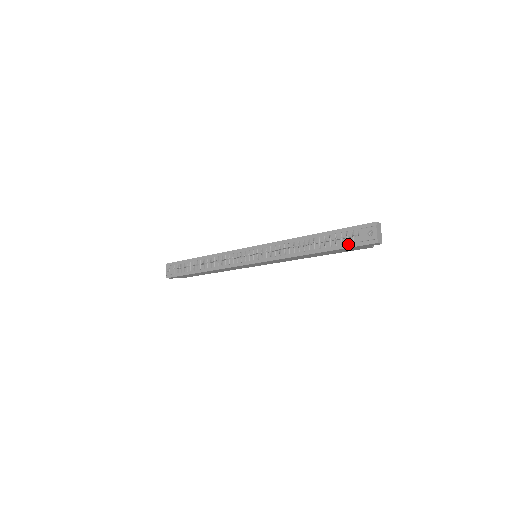
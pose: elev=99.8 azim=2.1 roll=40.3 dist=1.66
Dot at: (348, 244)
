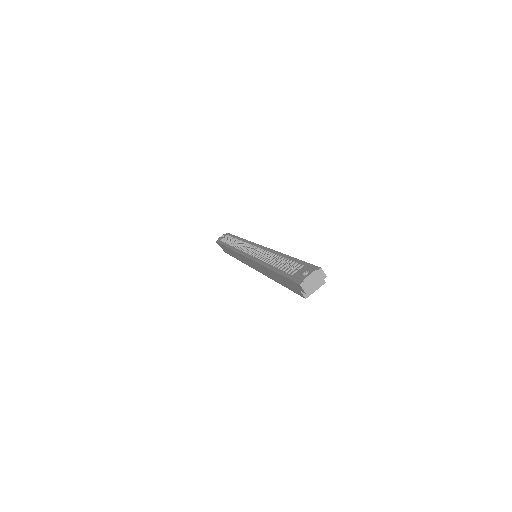
Dot at: (288, 274)
